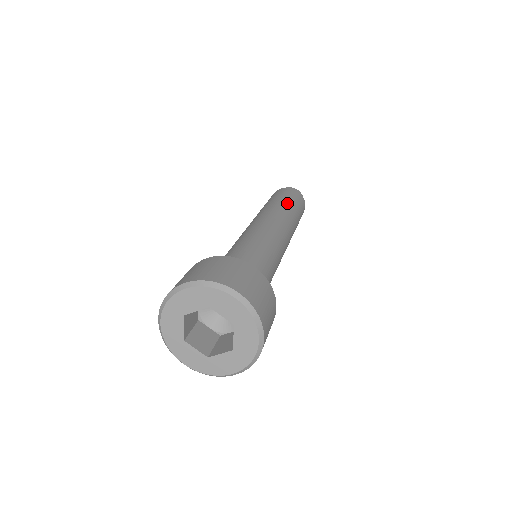
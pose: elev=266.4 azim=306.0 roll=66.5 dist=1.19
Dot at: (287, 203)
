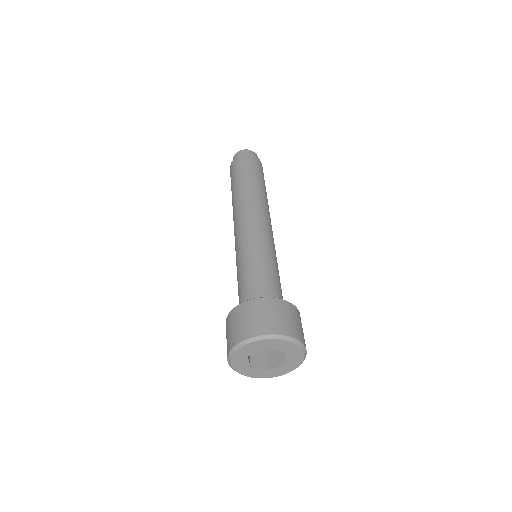
Dot at: occluded
